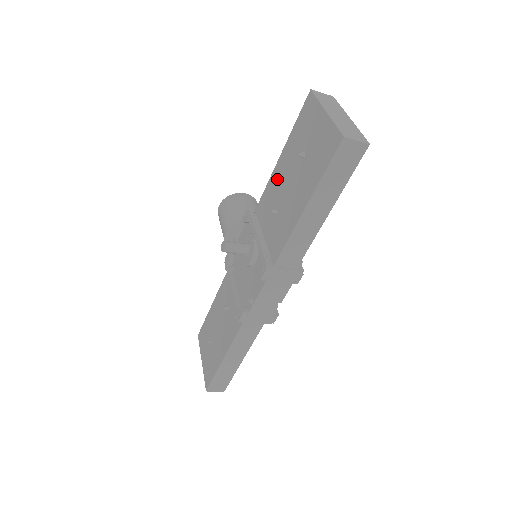
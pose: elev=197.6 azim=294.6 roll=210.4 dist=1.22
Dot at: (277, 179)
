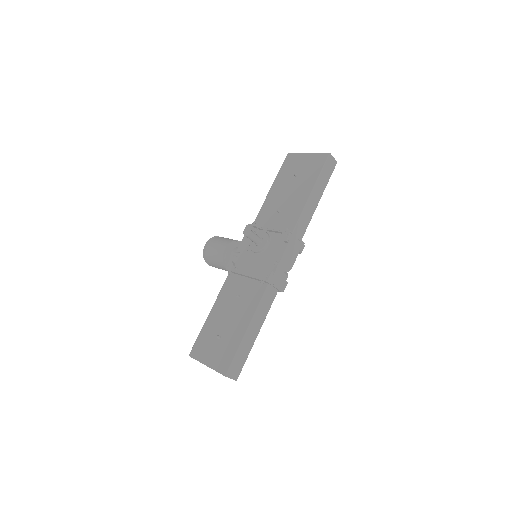
Dot at: (273, 199)
